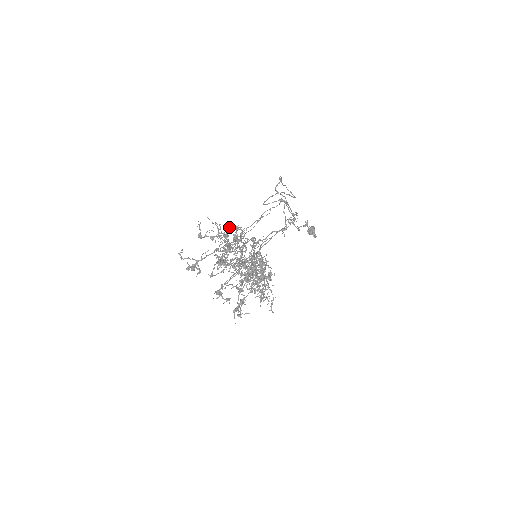
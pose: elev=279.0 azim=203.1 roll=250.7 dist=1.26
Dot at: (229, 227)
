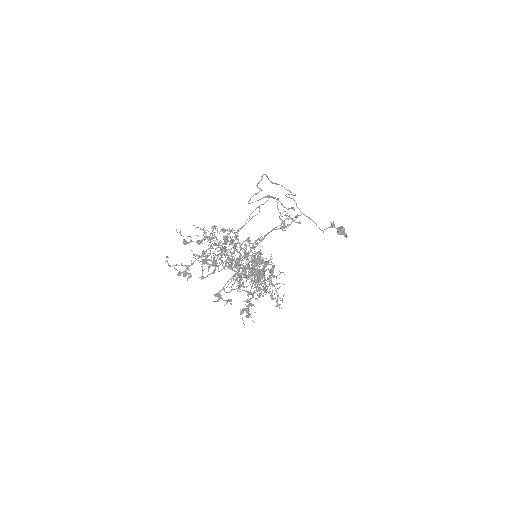
Dot at: occluded
